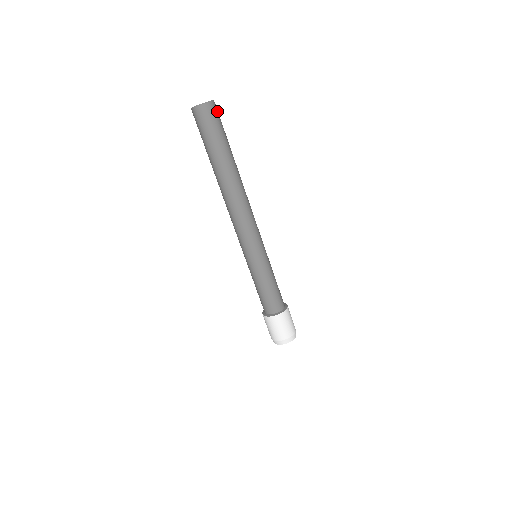
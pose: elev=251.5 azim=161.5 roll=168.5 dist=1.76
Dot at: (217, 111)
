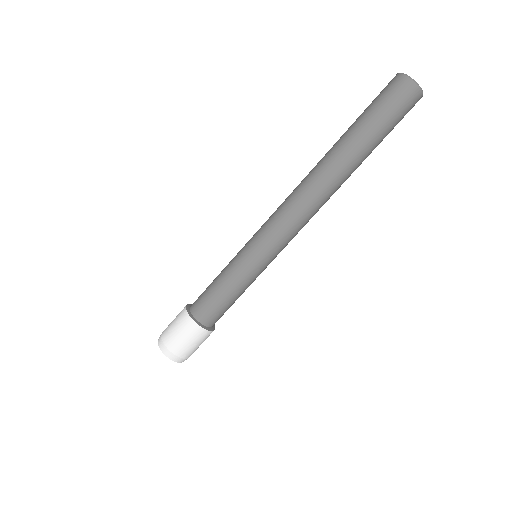
Dot at: occluded
